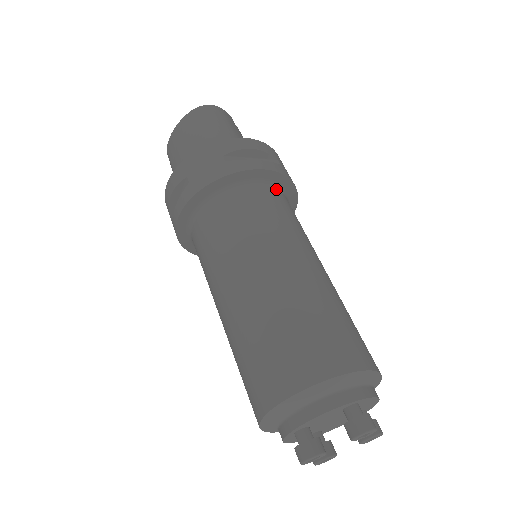
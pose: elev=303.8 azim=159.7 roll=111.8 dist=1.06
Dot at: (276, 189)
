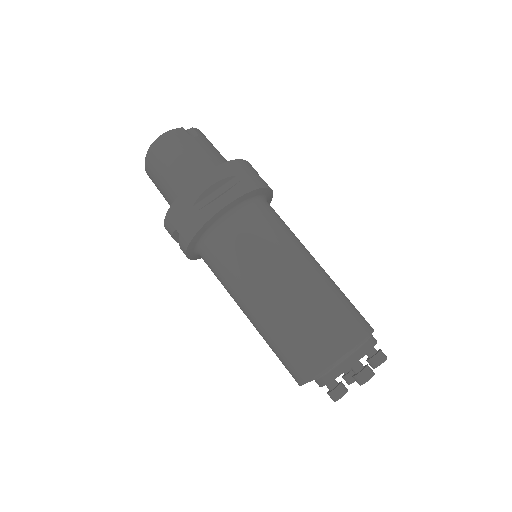
Dot at: (246, 206)
